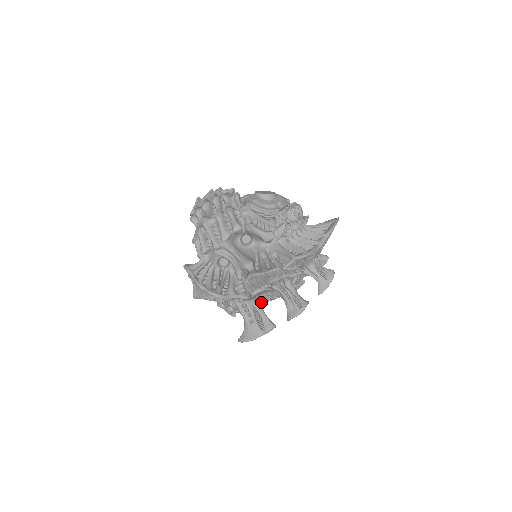
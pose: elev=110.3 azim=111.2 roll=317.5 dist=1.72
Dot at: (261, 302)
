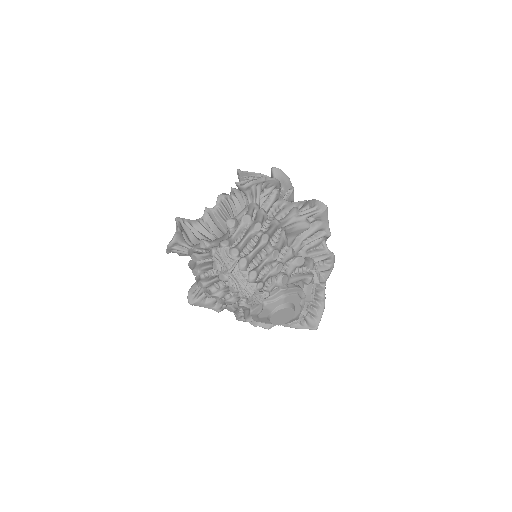
Dot at: occluded
